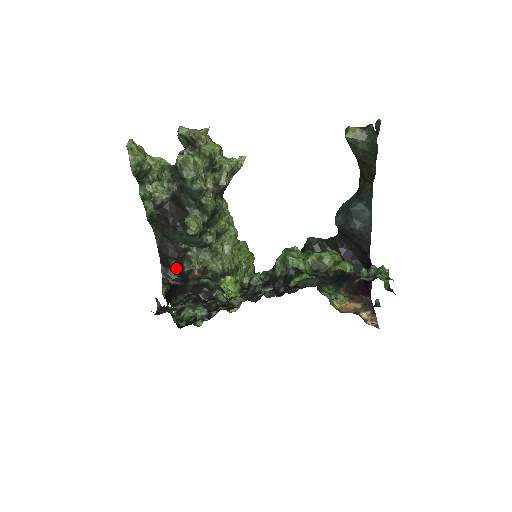
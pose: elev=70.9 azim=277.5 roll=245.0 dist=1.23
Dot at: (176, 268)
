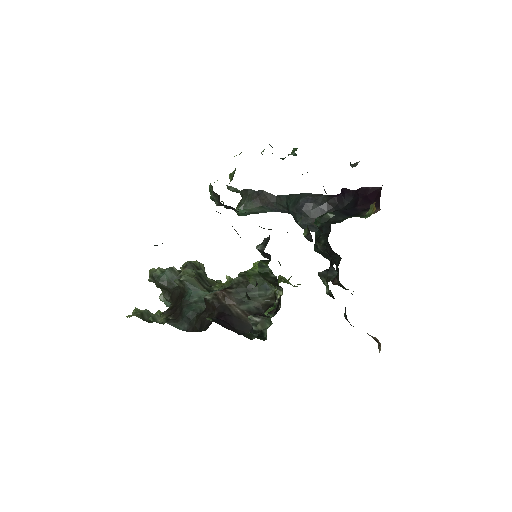
Dot at: (213, 315)
